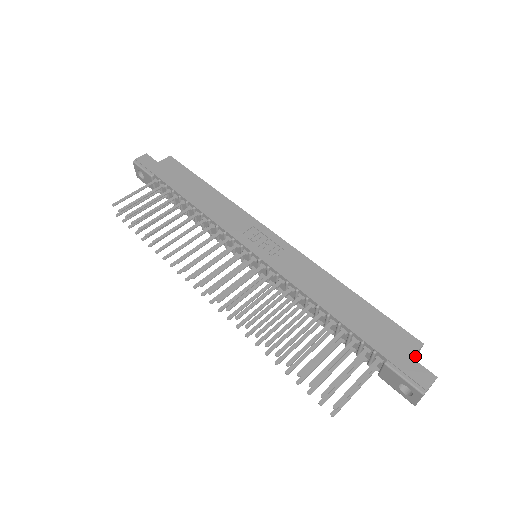
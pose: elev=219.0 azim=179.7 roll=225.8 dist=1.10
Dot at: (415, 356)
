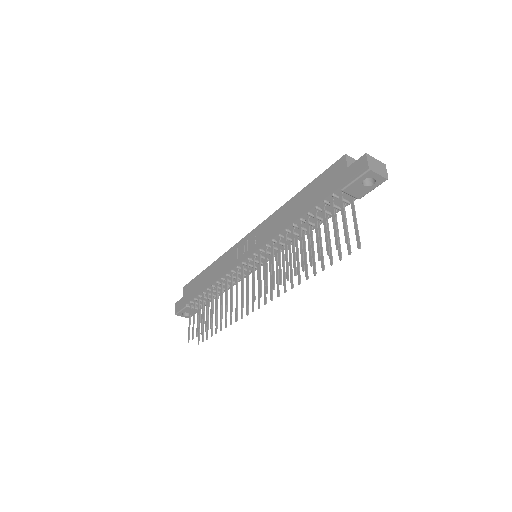
Dot at: occluded
